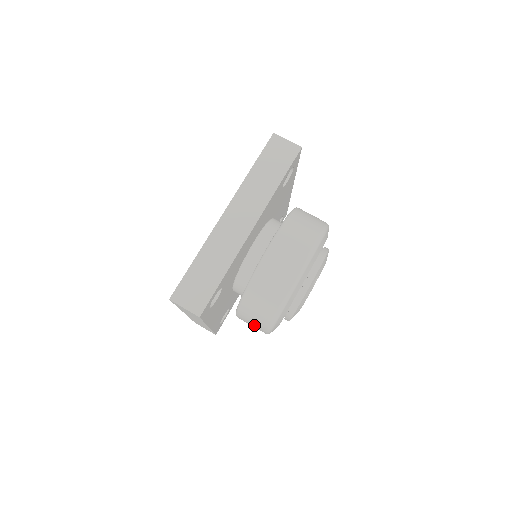
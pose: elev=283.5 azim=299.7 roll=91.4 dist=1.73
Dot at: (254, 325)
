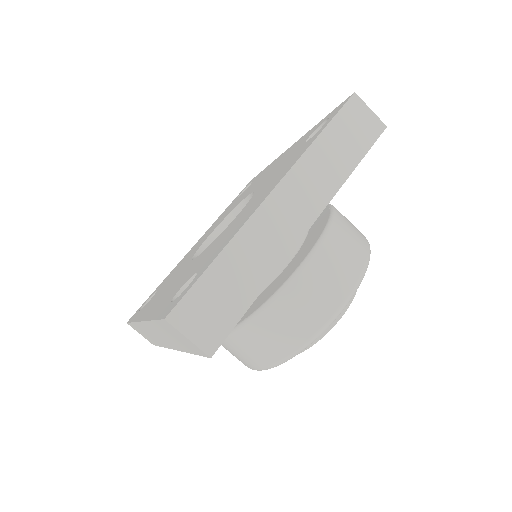
Dot at: occluded
